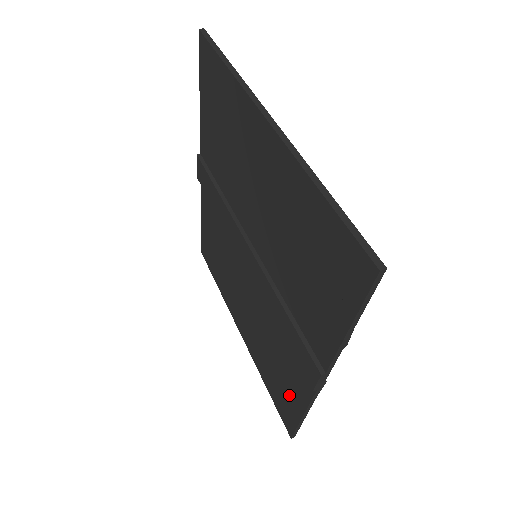
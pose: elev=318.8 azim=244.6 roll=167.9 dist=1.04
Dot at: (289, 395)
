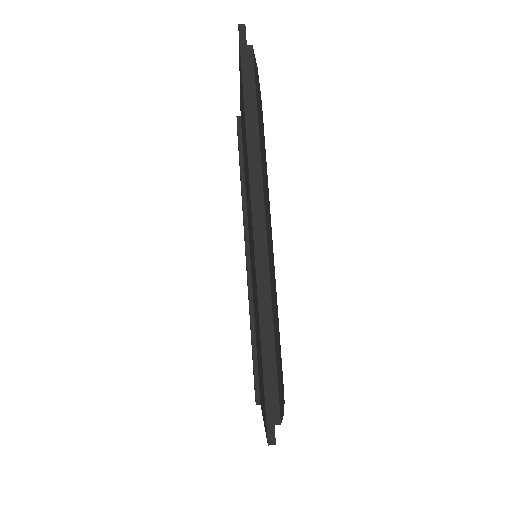
Dot at: occluded
